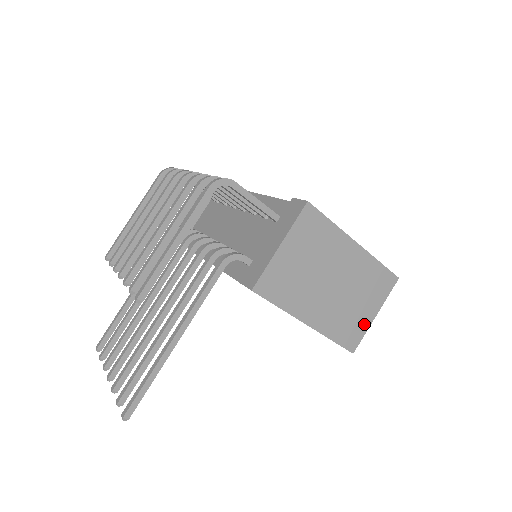
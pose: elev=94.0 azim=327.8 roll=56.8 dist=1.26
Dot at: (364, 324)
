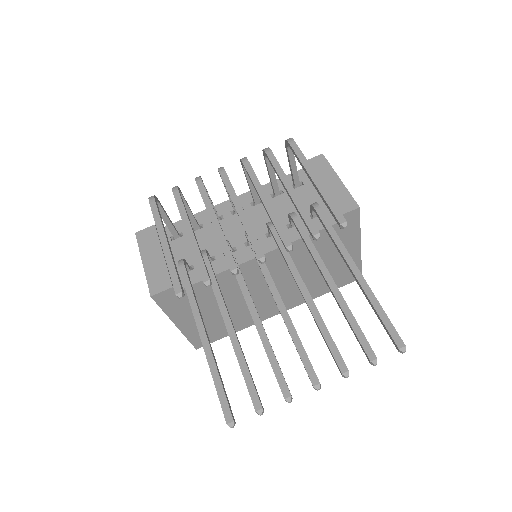
Dot at: occluded
